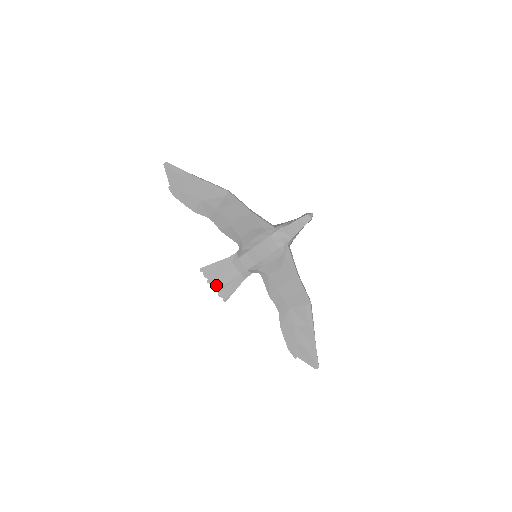
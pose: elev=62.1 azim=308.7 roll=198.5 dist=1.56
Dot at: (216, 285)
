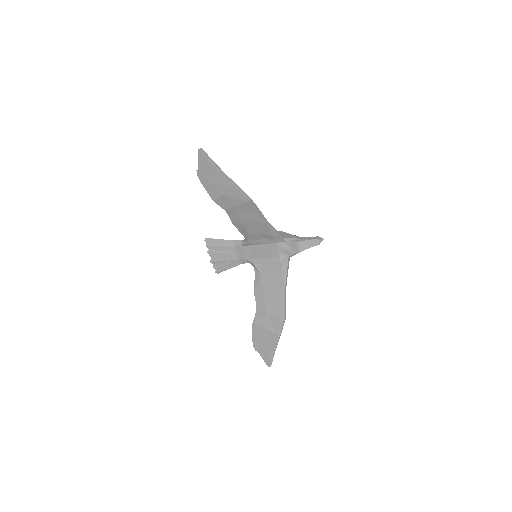
Dot at: (214, 258)
